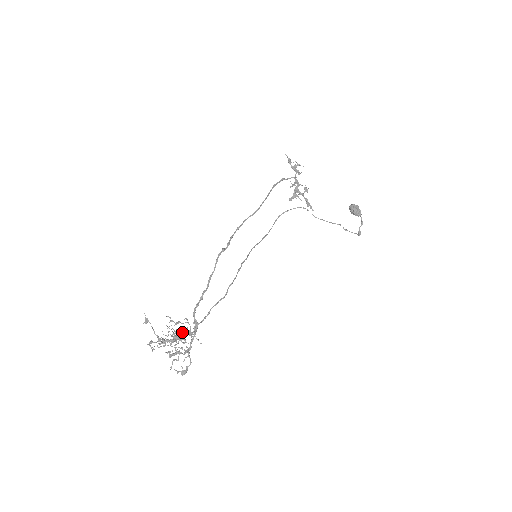
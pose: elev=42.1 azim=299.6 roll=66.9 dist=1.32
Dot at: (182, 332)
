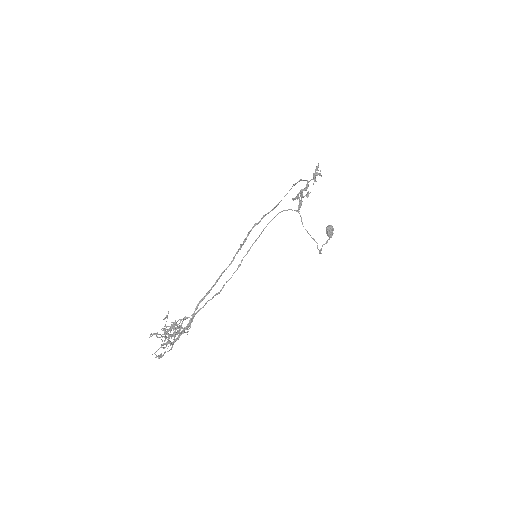
Dot at: occluded
